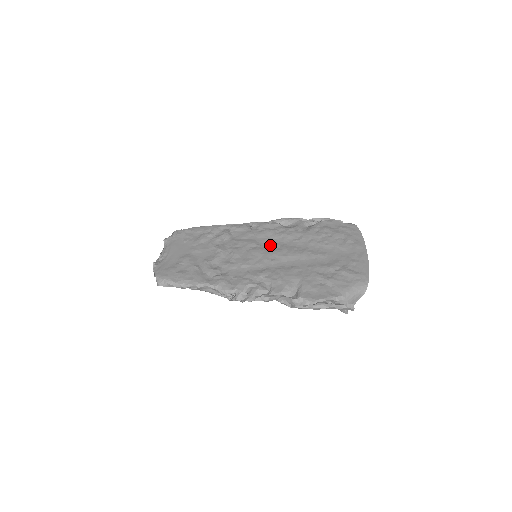
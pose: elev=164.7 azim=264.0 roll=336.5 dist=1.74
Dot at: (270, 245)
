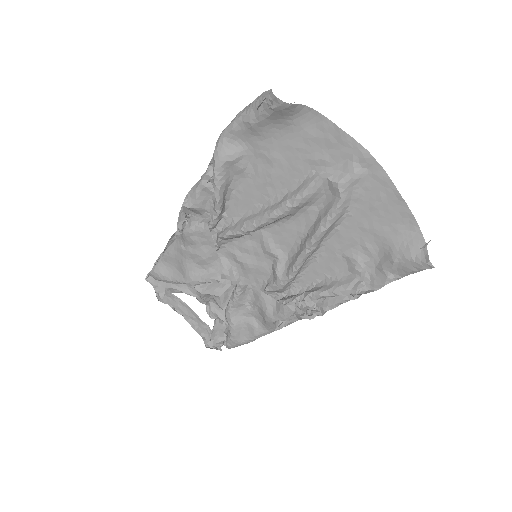
Dot at: (284, 258)
